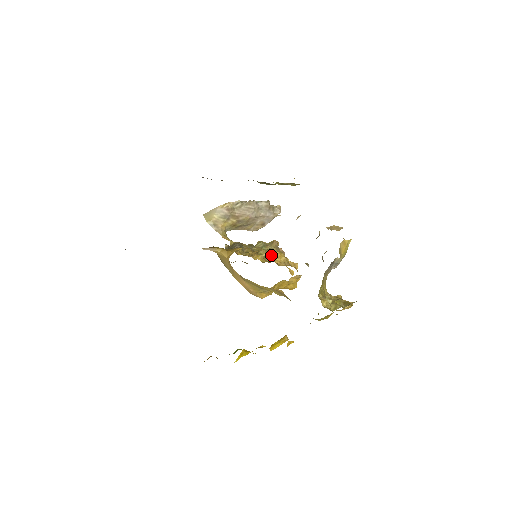
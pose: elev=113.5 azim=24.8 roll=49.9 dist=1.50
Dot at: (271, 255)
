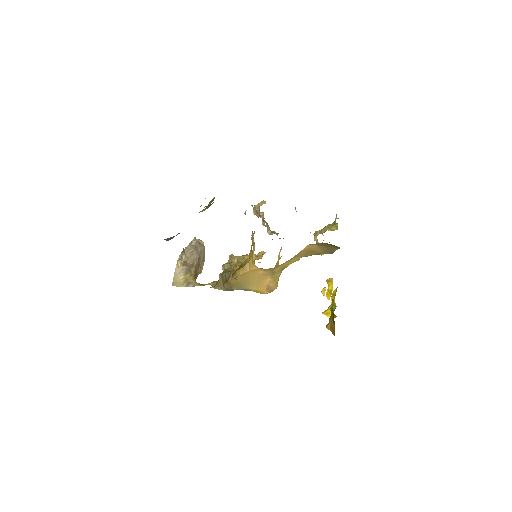
Dot at: occluded
